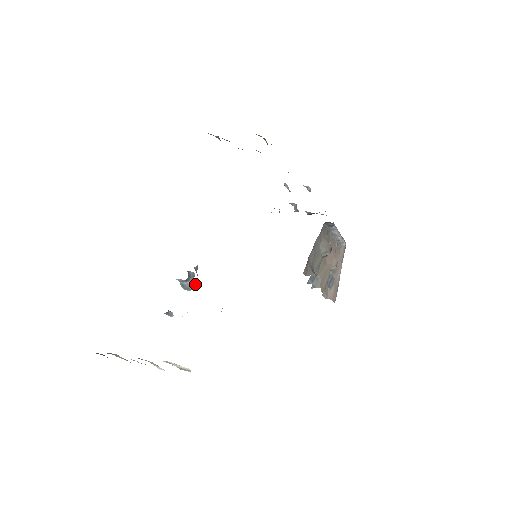
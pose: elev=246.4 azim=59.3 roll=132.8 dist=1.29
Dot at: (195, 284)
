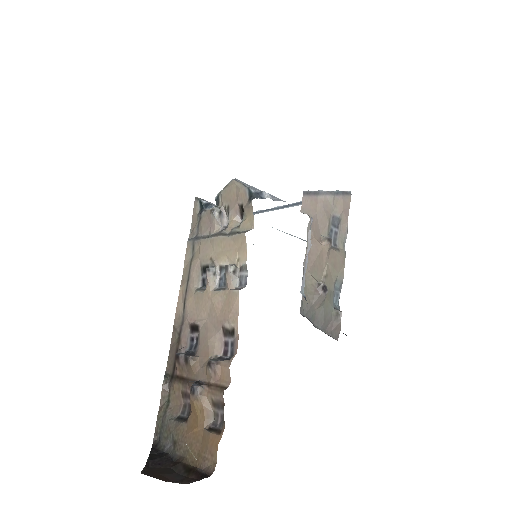
Dot at: occluded
